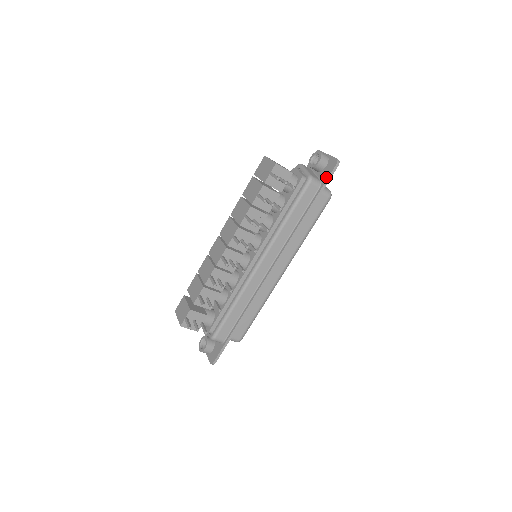
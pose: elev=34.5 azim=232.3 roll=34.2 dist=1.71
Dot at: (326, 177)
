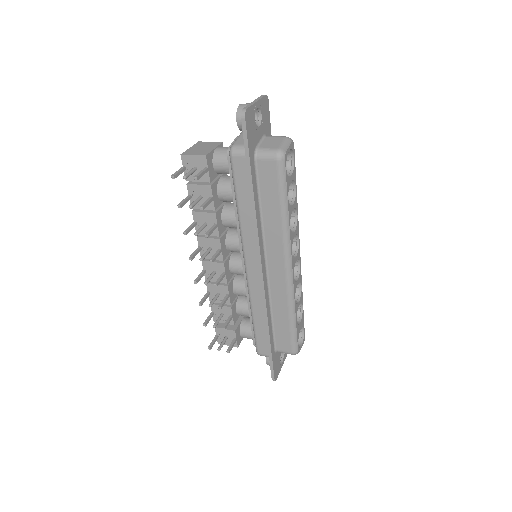
Dot at: (245, 140)
